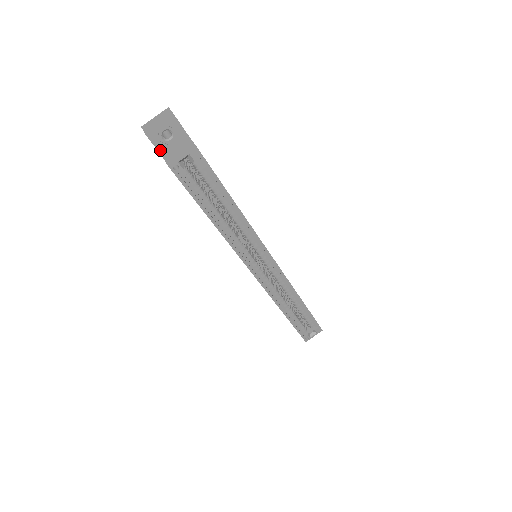
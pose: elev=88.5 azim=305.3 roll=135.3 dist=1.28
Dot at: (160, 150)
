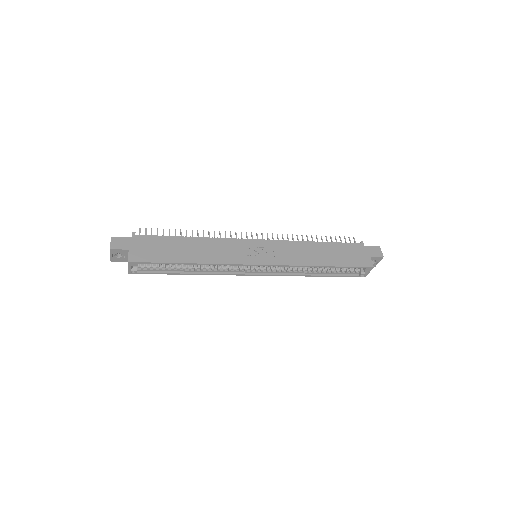
Dot at: (124, 261)
